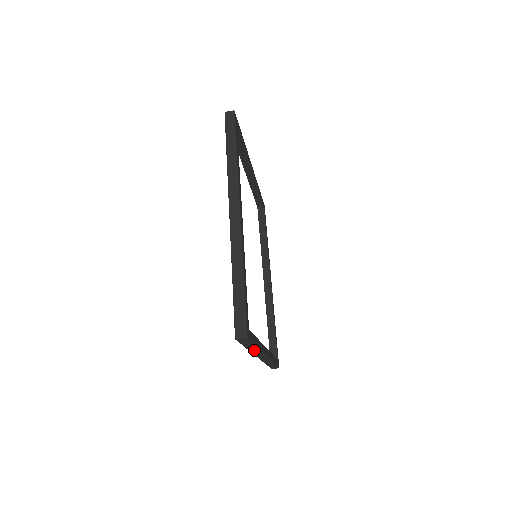
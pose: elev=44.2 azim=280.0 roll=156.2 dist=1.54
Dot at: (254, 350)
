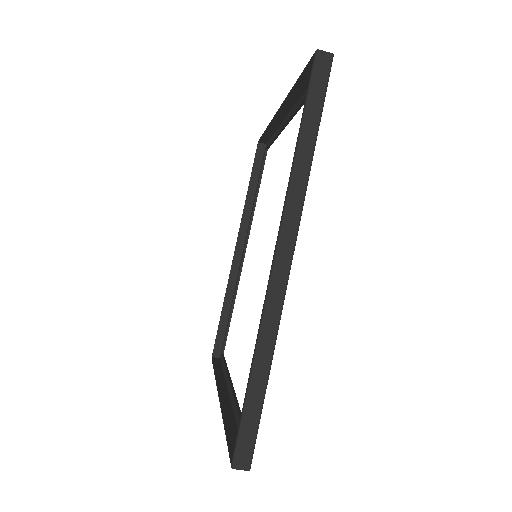
Dot at: (230, 421)
